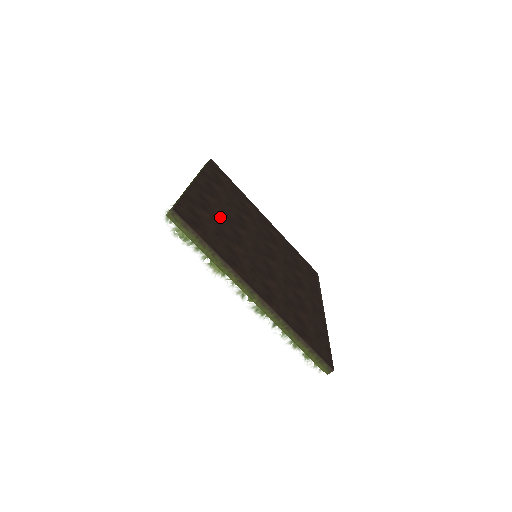
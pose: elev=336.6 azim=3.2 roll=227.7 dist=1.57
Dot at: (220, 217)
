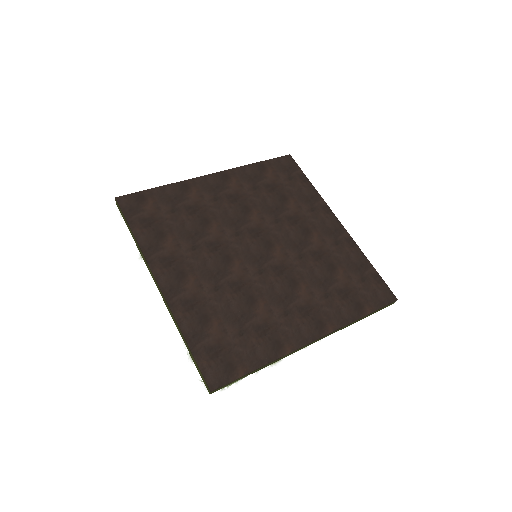
Dot at: (216, 297)
